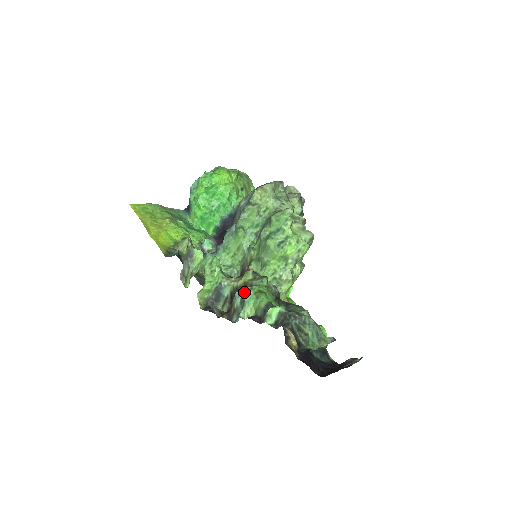
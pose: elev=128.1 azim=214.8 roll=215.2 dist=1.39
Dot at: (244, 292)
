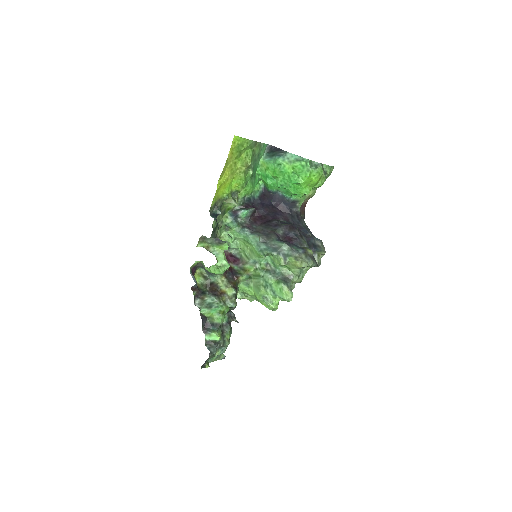
Dot at: (217, 304)
